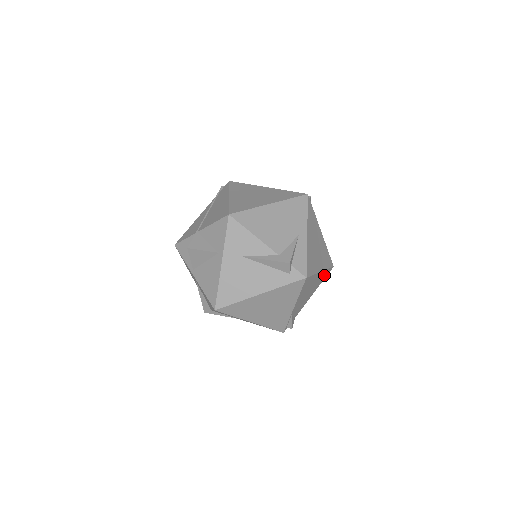
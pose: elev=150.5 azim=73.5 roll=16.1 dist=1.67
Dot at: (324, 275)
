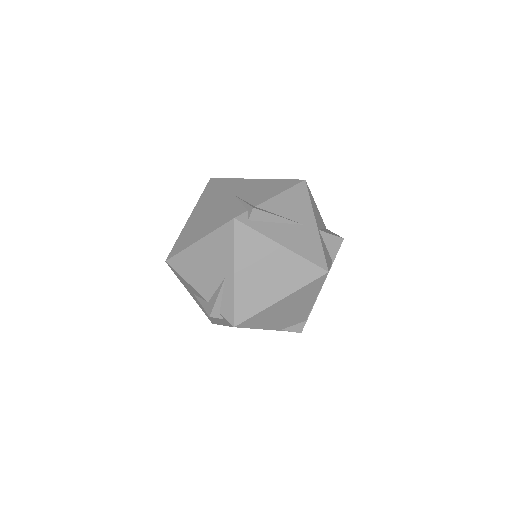
Dot at: (310, 288)
